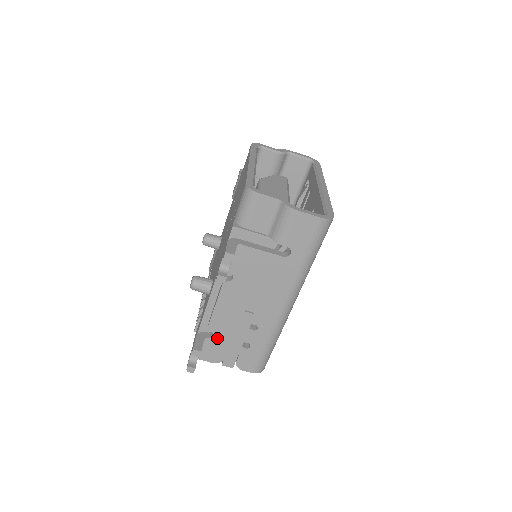
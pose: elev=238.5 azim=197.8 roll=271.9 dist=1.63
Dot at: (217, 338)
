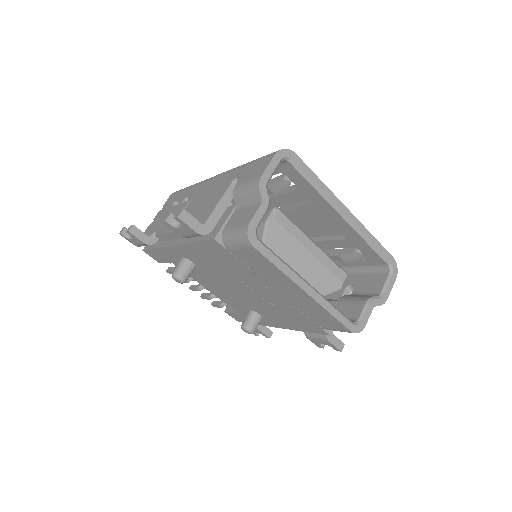
Dot at: occluded
